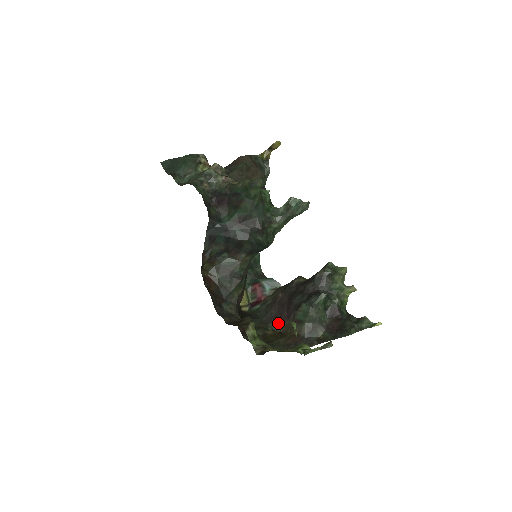
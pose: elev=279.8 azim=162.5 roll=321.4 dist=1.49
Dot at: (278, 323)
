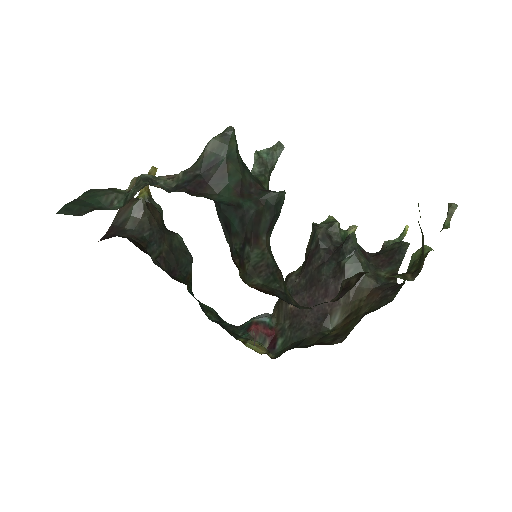
Dot at: (329, 319)
